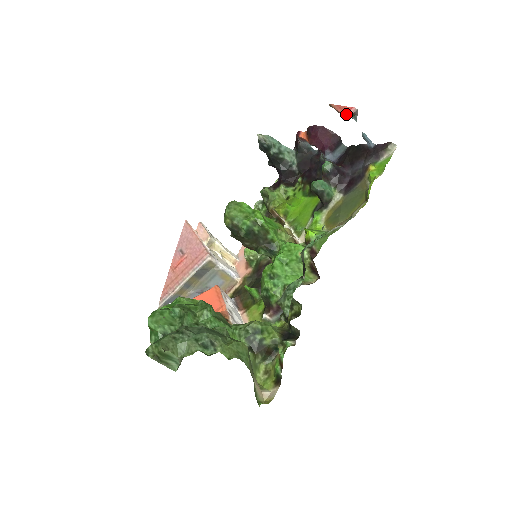
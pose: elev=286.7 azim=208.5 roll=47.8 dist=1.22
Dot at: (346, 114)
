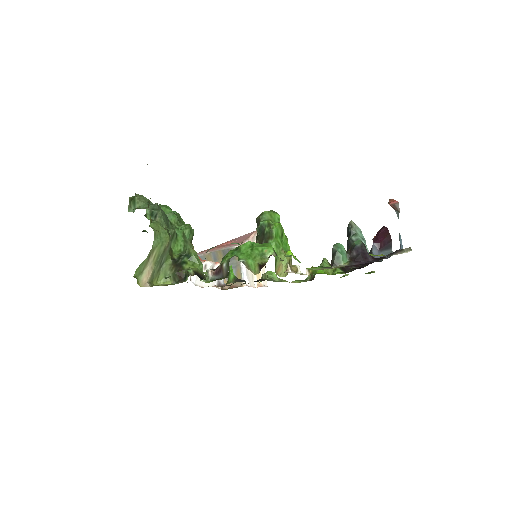
Dot at: (390, 203)
